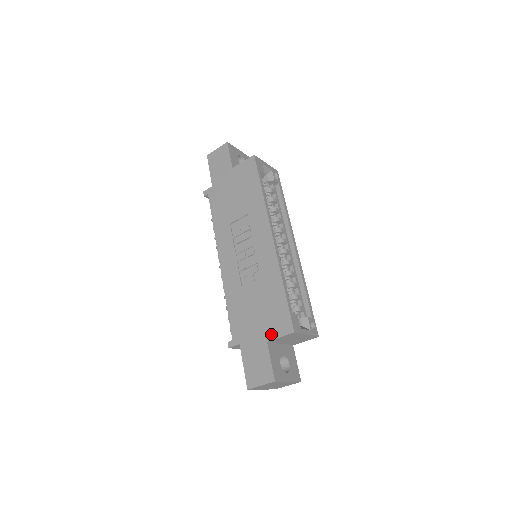
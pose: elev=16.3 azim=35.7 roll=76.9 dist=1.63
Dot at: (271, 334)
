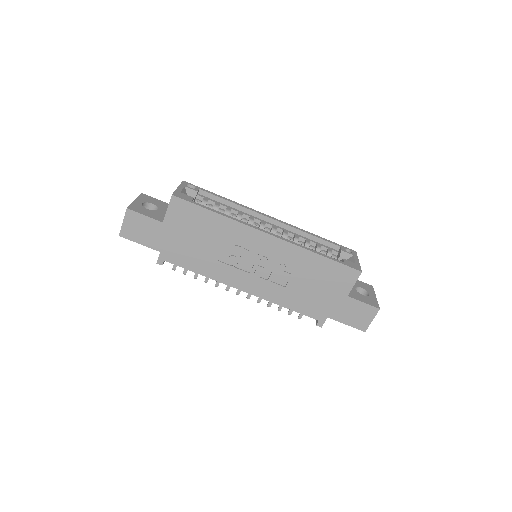
Dot at: (345, 289)
